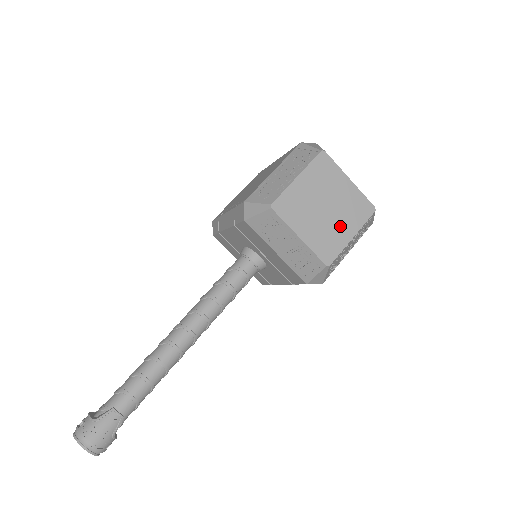
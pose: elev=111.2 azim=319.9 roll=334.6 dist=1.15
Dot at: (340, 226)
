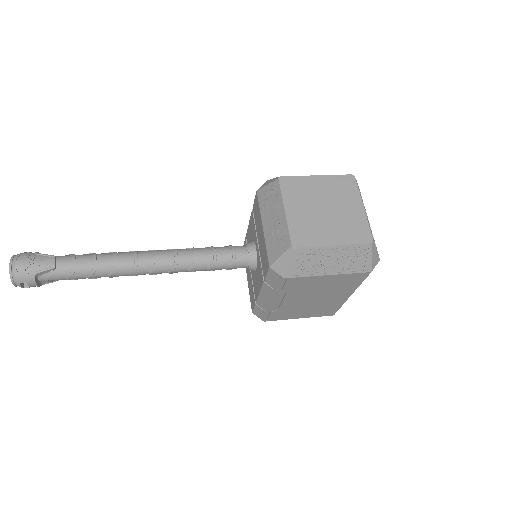
Dot at: (328, 229)
